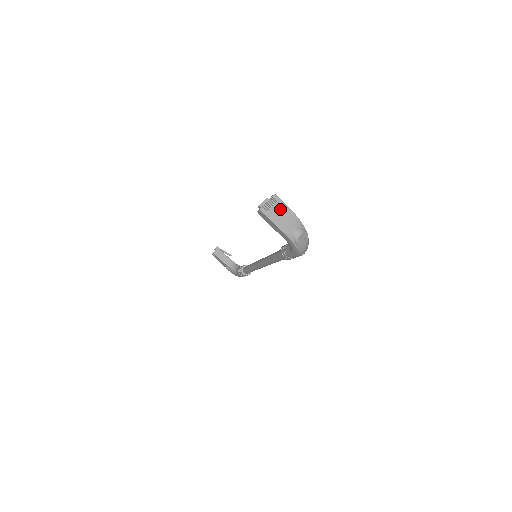
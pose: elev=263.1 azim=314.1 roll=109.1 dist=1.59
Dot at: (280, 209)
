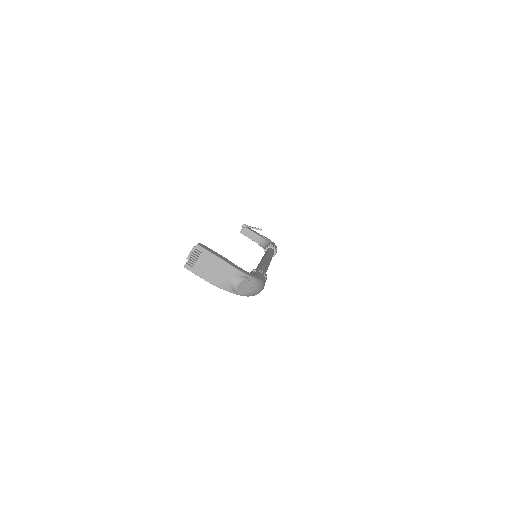
Dot at: (207, 261)
